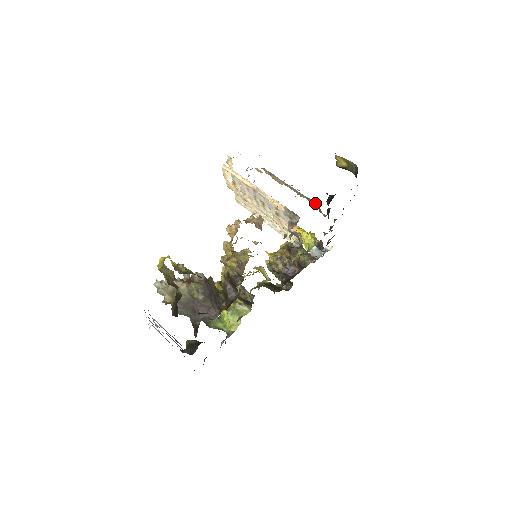
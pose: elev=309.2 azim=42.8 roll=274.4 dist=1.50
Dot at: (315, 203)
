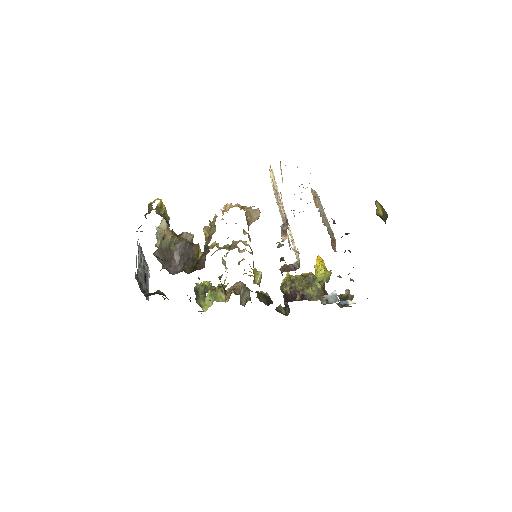
Dot at: (332, 235)
